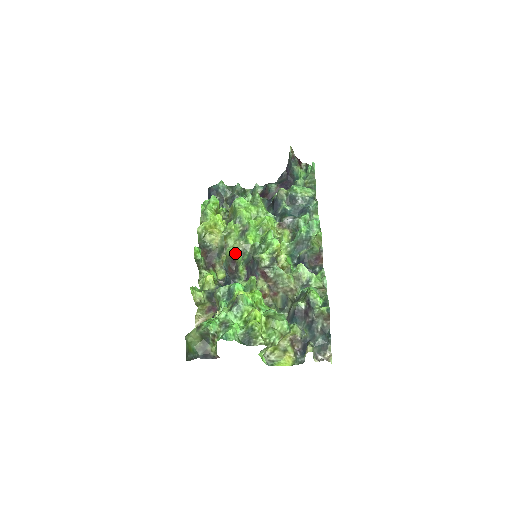
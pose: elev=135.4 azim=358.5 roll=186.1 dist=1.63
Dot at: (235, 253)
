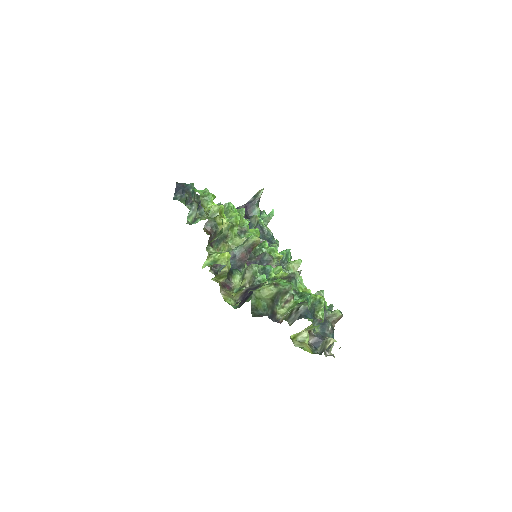
Dot at: occluded
